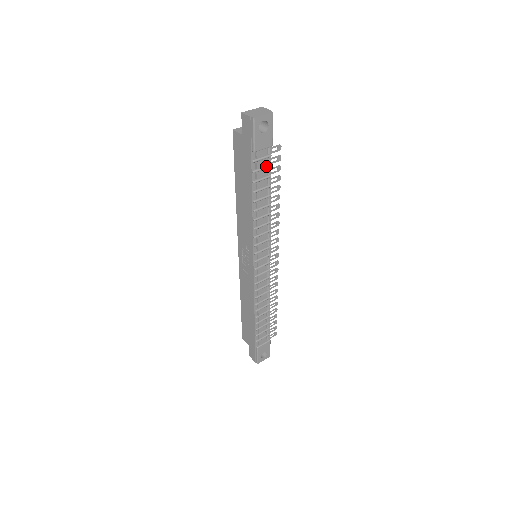
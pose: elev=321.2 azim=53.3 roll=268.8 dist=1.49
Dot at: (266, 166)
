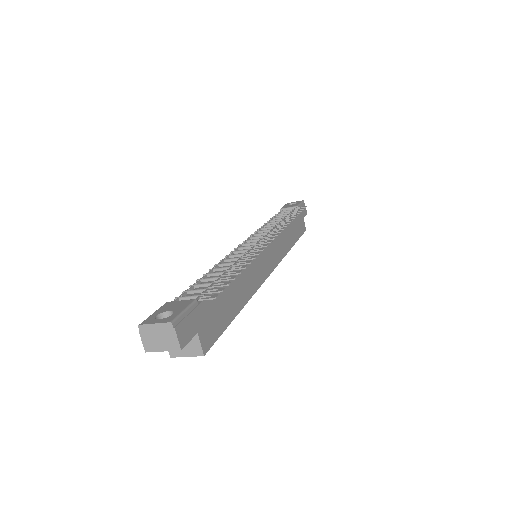
Dot at: occluded
